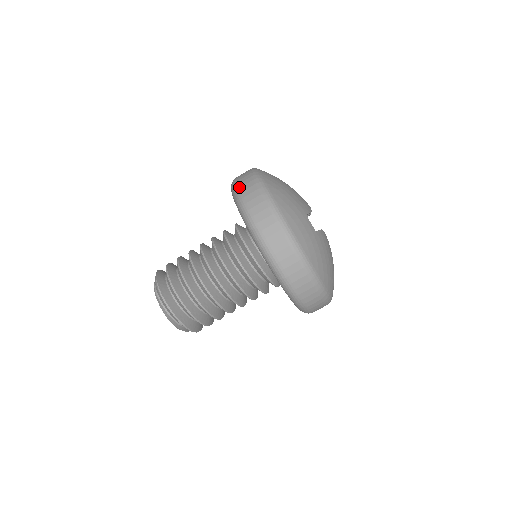
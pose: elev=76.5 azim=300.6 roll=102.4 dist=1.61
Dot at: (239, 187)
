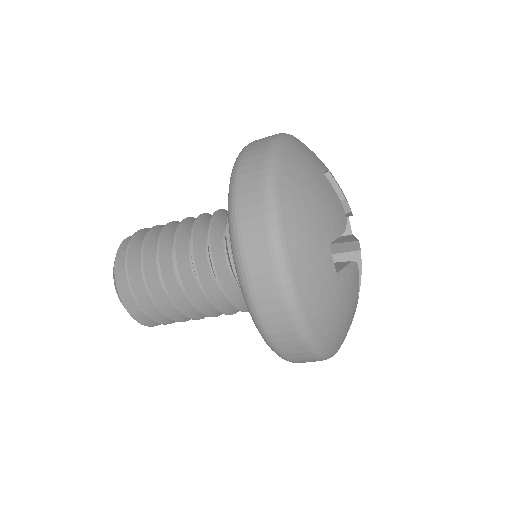
Dot at: (284, 355)
